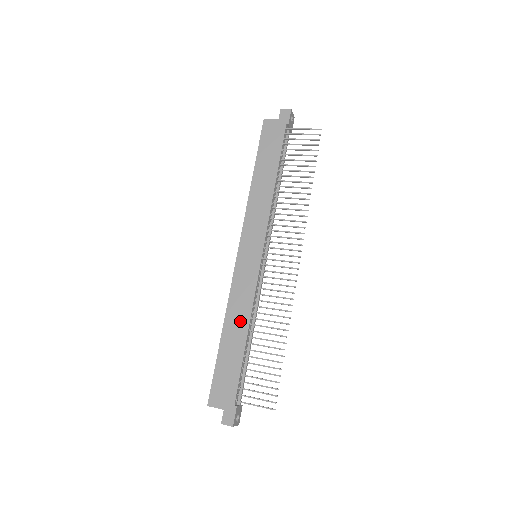
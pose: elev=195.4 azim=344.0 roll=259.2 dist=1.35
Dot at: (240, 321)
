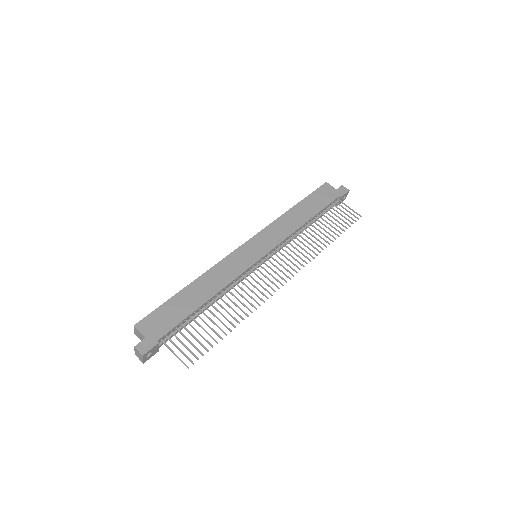
Dot at: (211, 286)
